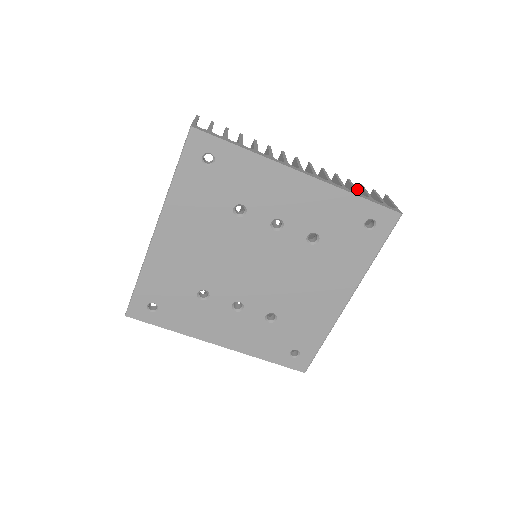
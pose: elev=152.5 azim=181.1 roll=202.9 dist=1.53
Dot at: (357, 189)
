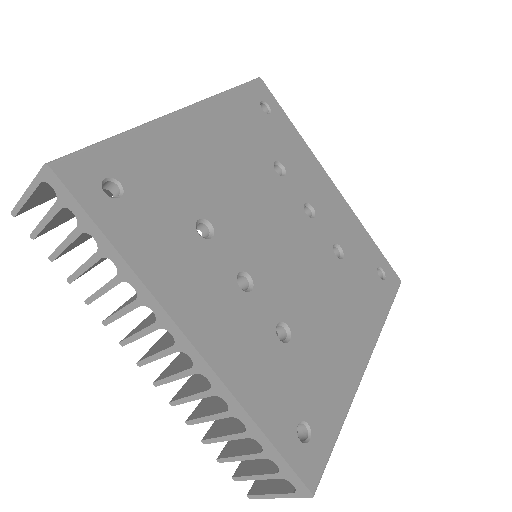
Dot at: occluded
